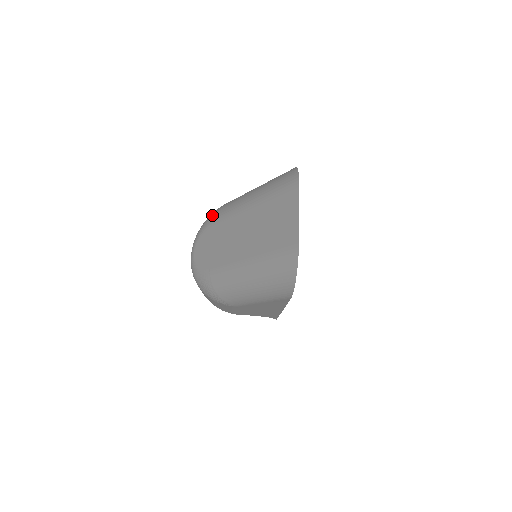
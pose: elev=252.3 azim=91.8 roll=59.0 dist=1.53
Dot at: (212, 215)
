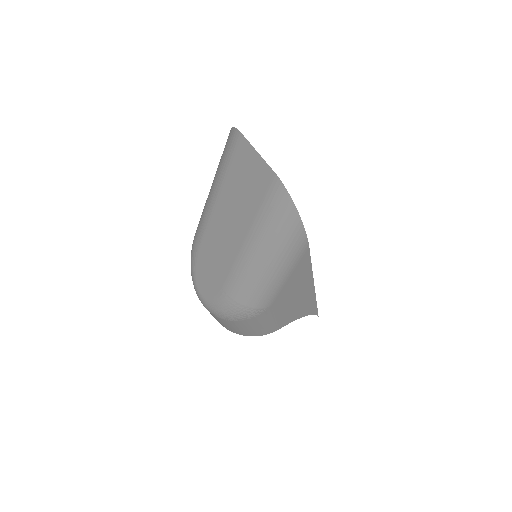
Dot at: (192, 246)
